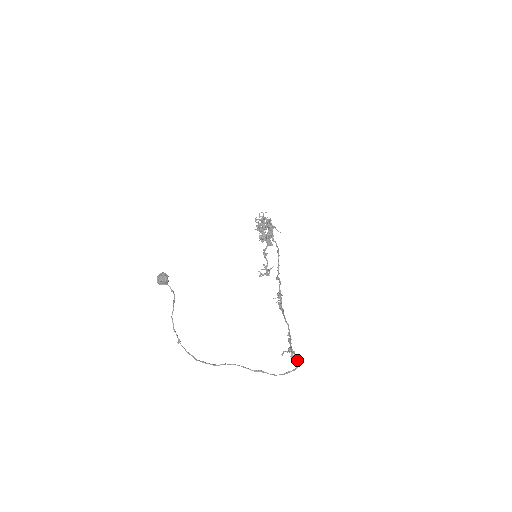
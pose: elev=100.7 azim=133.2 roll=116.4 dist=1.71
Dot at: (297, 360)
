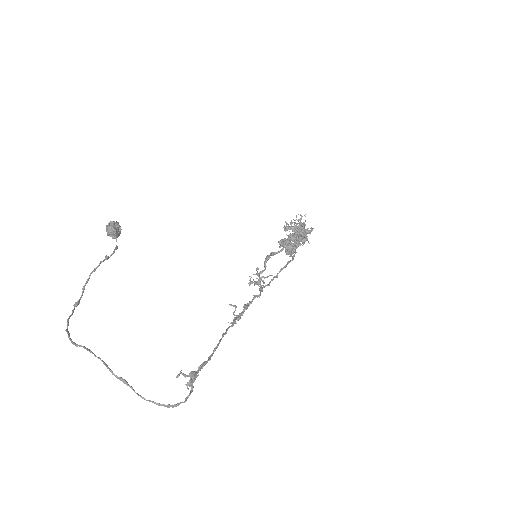
Dot at: (189, 393)
